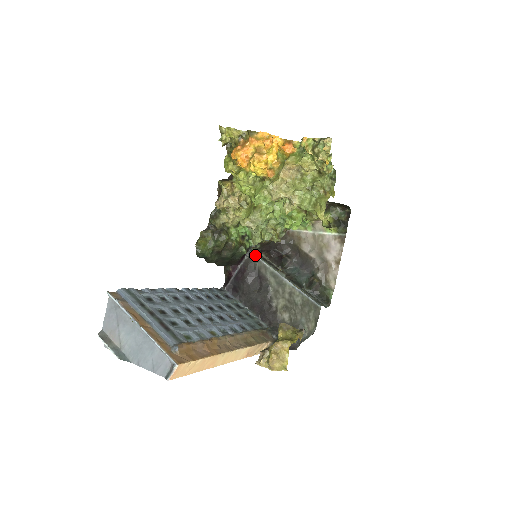
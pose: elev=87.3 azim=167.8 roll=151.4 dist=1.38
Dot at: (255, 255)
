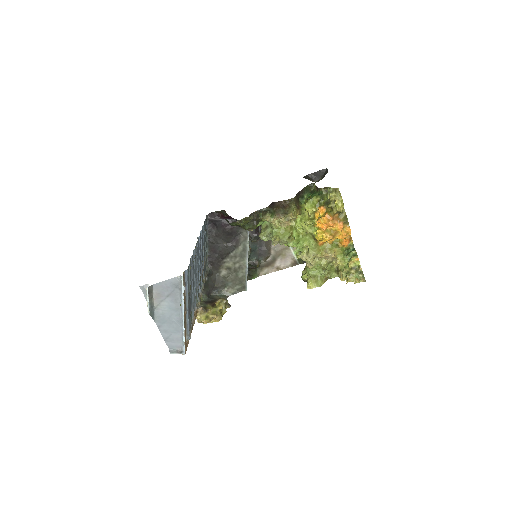
Dot at: occluded
